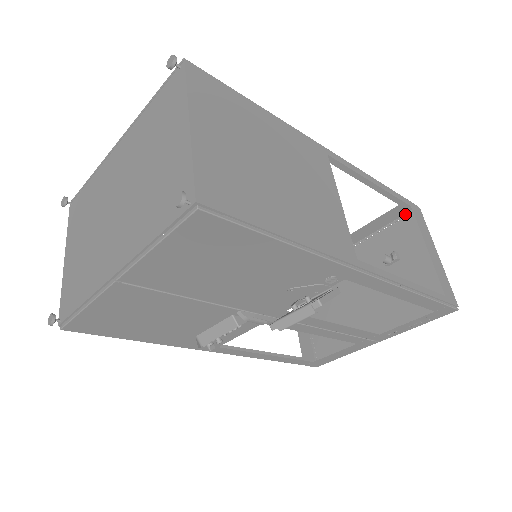
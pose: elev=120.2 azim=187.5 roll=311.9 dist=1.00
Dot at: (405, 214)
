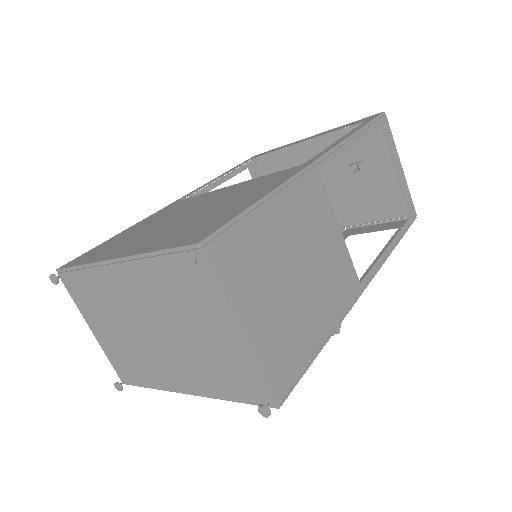
Dot at: occluded
